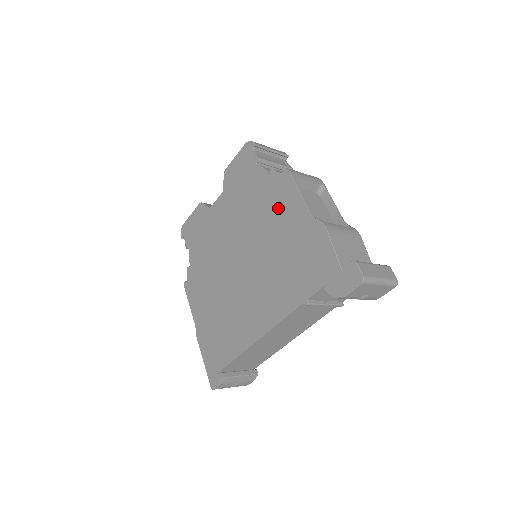
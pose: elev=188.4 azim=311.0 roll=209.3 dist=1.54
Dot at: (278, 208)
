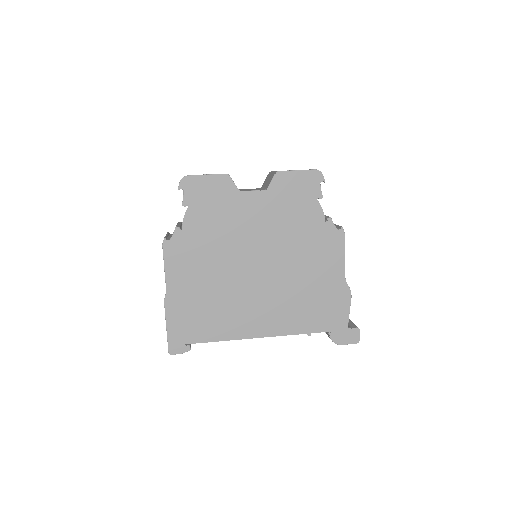
Dot at: (321, 254)
